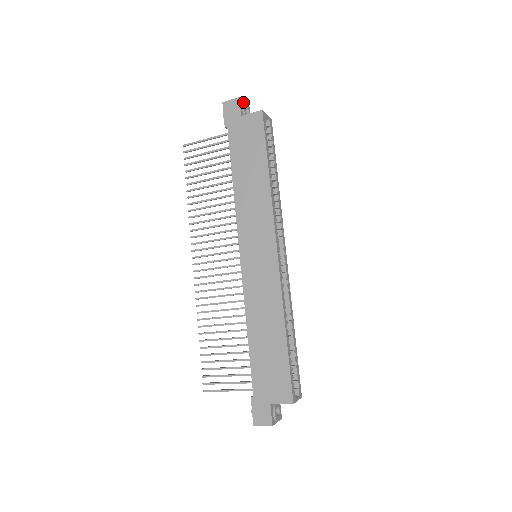
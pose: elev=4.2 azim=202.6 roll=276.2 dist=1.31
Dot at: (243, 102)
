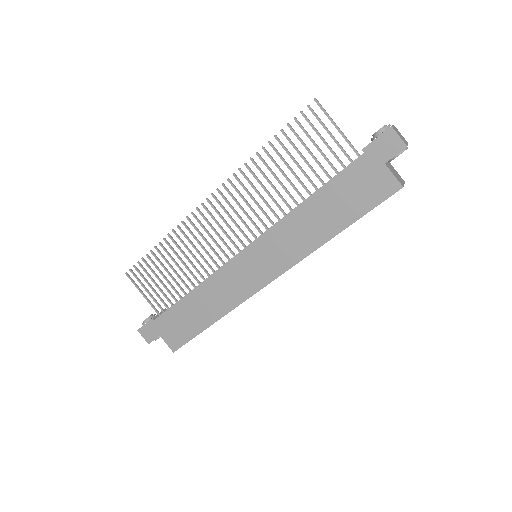
Dot at: (406, 148)
